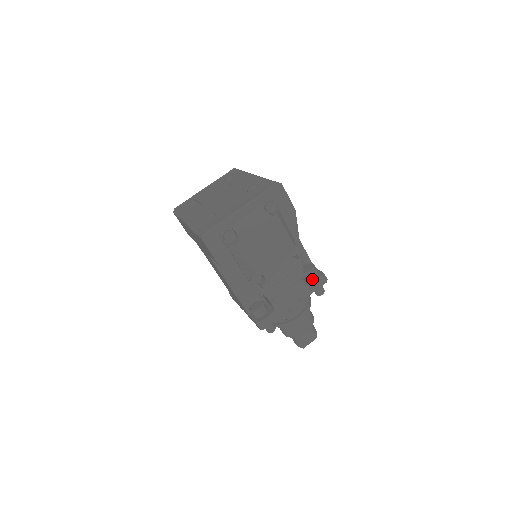
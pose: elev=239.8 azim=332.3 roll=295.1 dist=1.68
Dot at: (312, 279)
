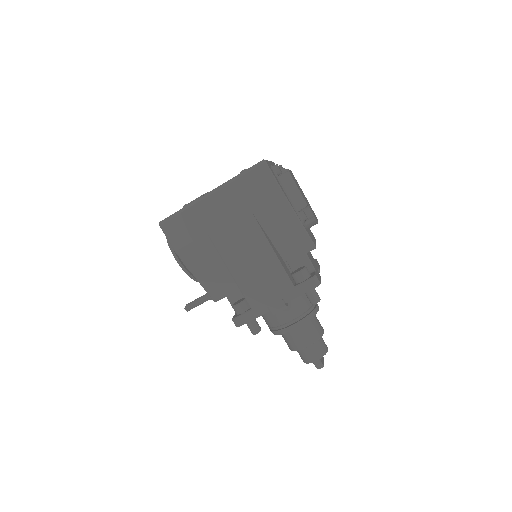
Dot at: occluded
